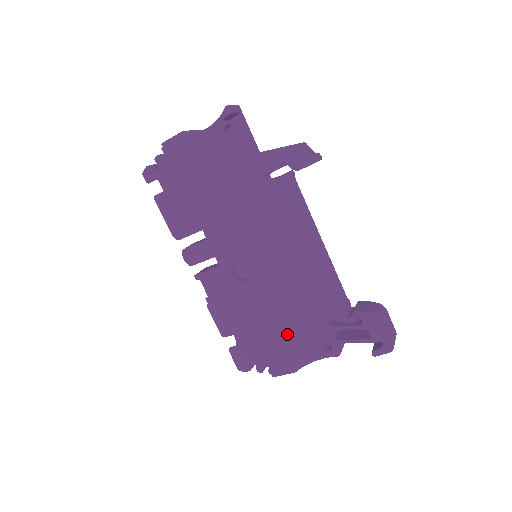
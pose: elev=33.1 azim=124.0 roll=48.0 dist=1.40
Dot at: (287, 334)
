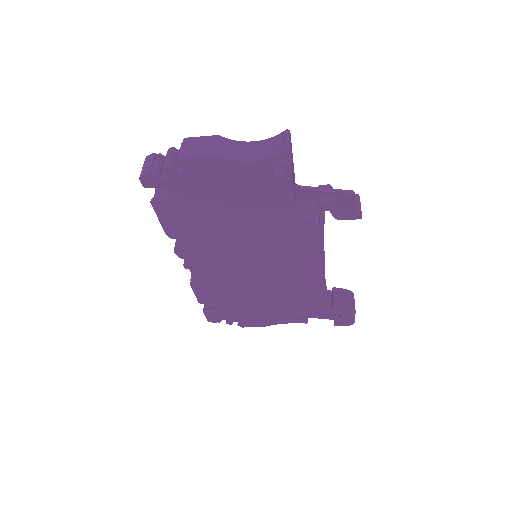
Dot at: (267, 309)
